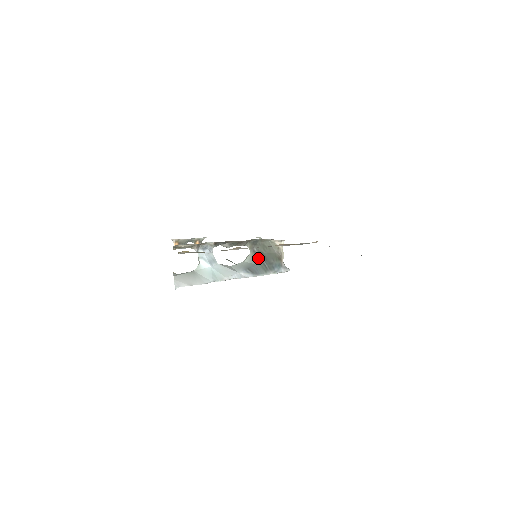
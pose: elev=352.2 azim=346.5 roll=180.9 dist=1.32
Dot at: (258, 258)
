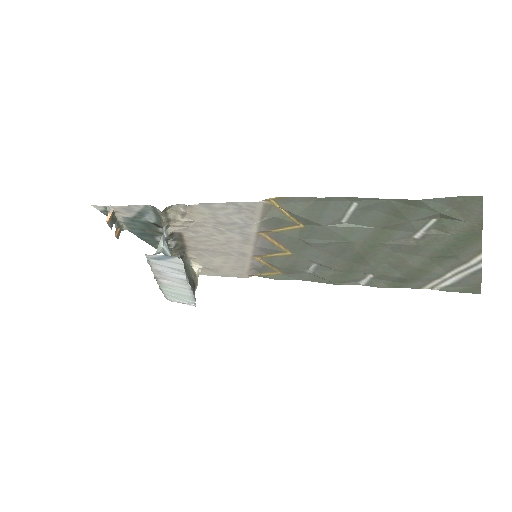
Dot at: occluded
